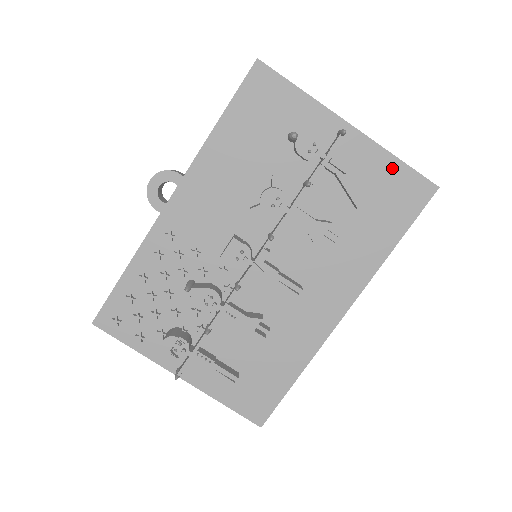
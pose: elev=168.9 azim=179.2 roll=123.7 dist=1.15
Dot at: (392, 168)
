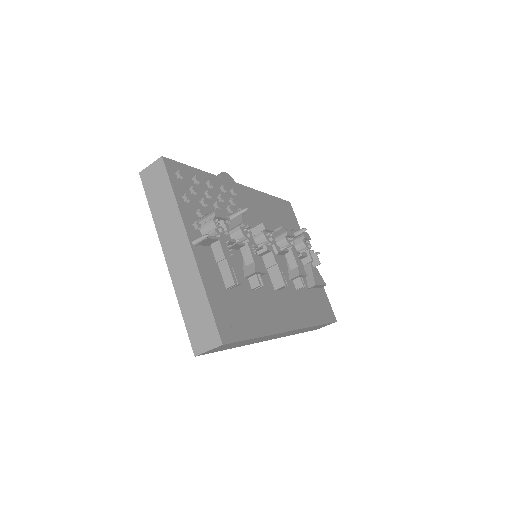
Dot at: (323, 292)
